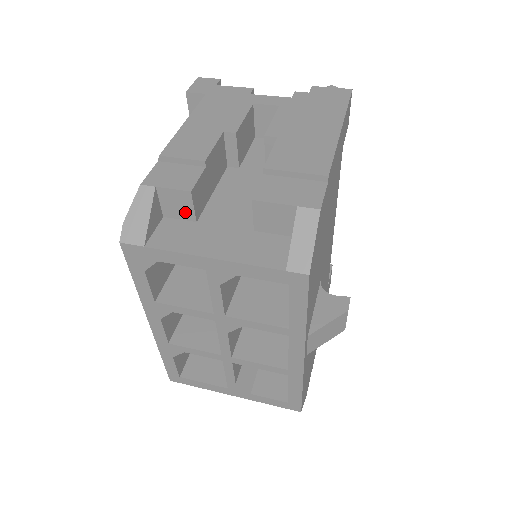
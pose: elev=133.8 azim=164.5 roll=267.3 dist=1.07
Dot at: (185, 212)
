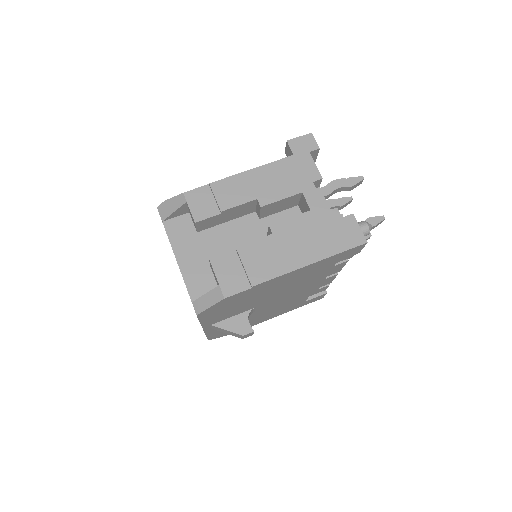
Dot at: (194, 224)
